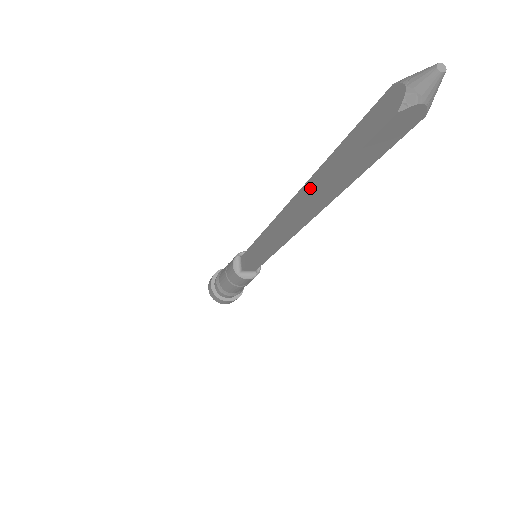
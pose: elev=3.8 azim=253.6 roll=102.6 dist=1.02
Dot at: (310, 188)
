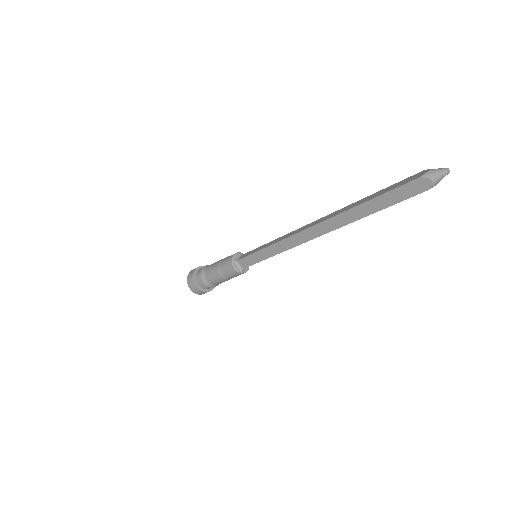
Dot at: (342, 219)
